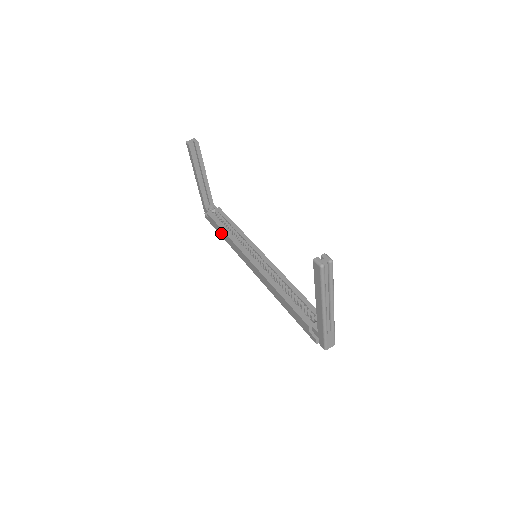
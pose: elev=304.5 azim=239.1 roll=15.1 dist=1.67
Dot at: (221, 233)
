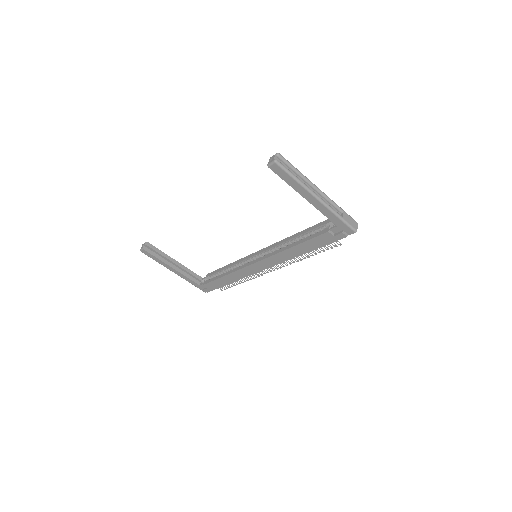
Dot at: (224, 282)
